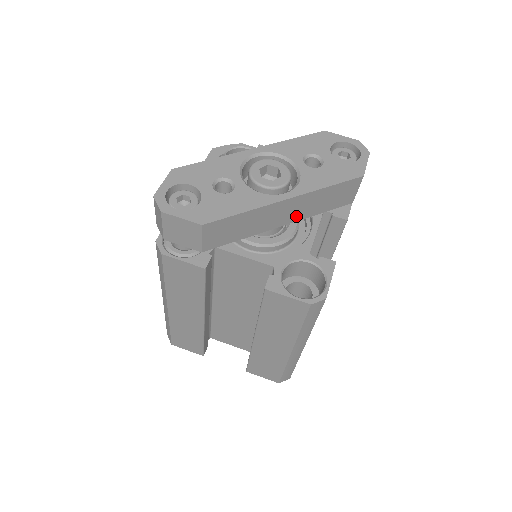
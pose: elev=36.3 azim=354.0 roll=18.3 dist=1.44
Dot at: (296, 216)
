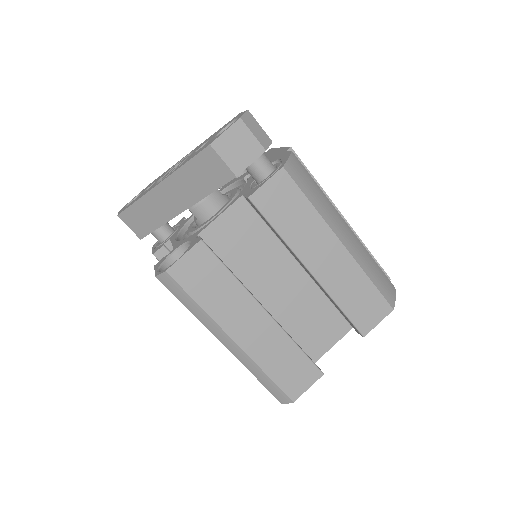
Dot at: (186, 200)
